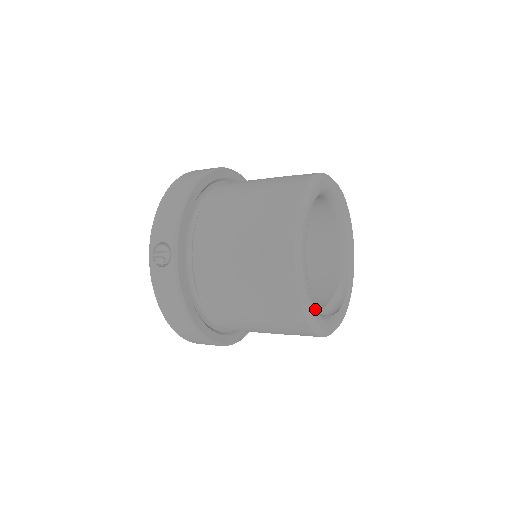
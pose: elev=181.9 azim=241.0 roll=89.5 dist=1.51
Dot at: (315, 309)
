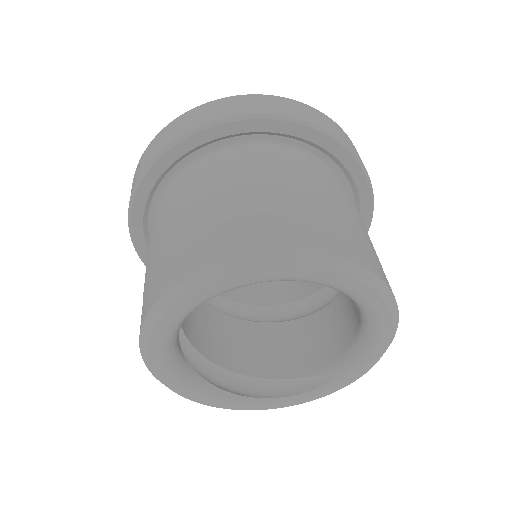
Dot at: (175, 381)
